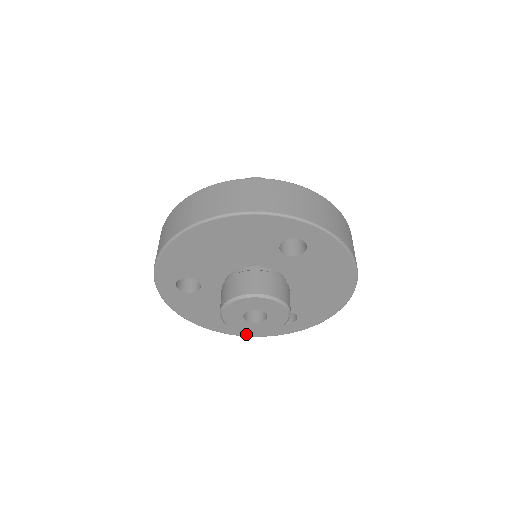
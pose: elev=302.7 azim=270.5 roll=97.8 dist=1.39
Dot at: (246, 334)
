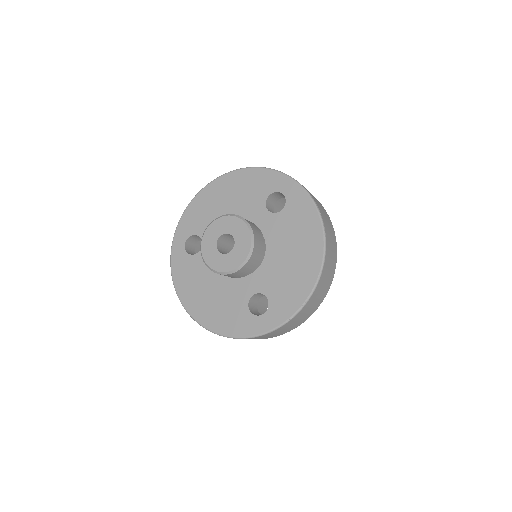
Dot at: (219, 329)
